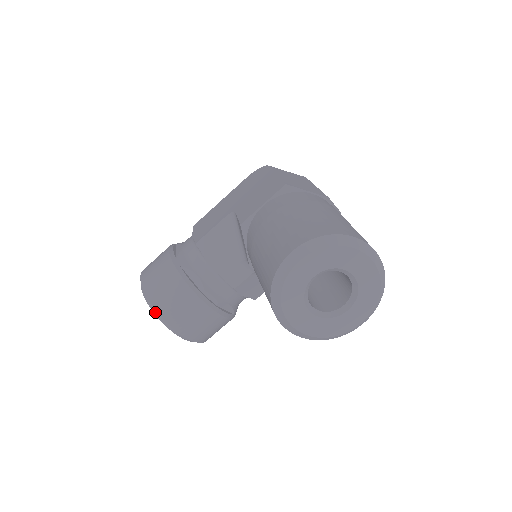
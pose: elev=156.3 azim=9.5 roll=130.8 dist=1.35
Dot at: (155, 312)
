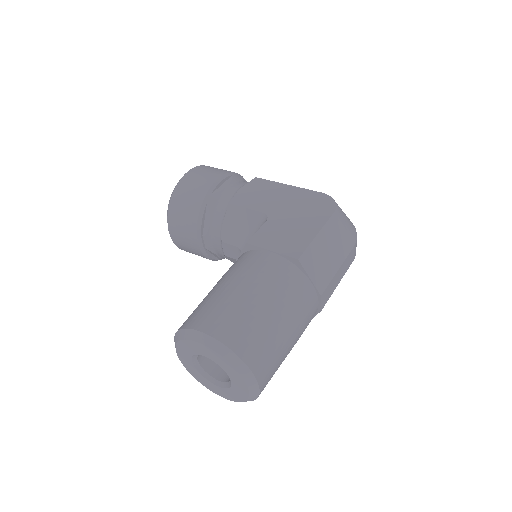
Dot at: (168, 210)
